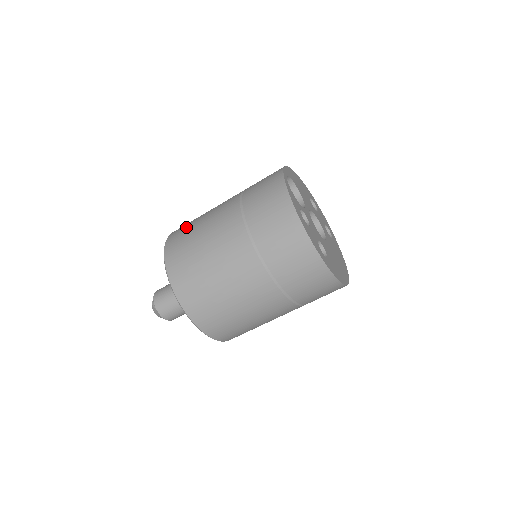
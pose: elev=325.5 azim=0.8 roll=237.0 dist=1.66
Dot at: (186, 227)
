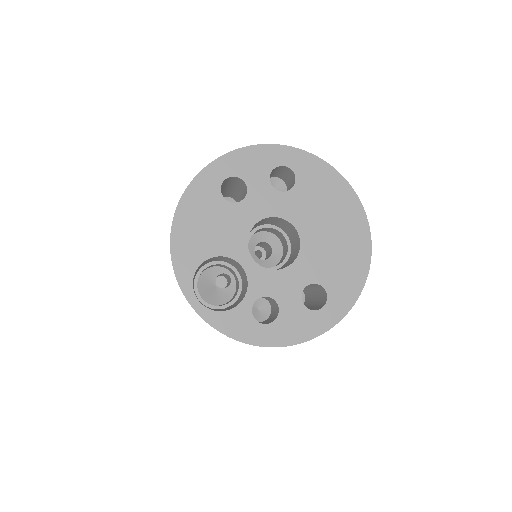
Dot at: occluded
